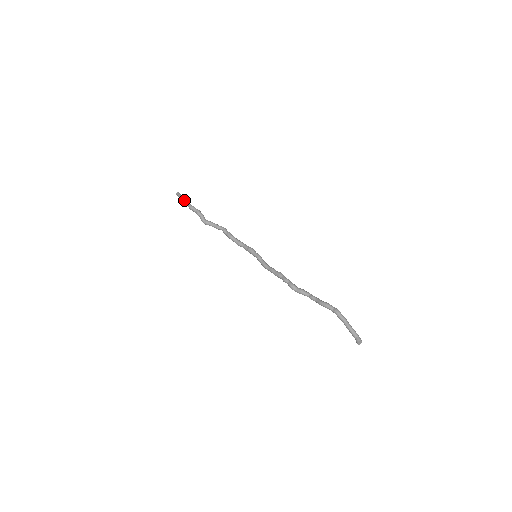
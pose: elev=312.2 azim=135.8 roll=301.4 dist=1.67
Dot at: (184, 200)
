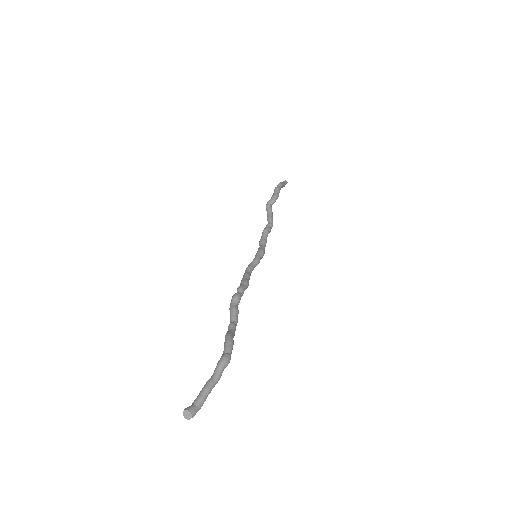
Dot at: (281, 182)
